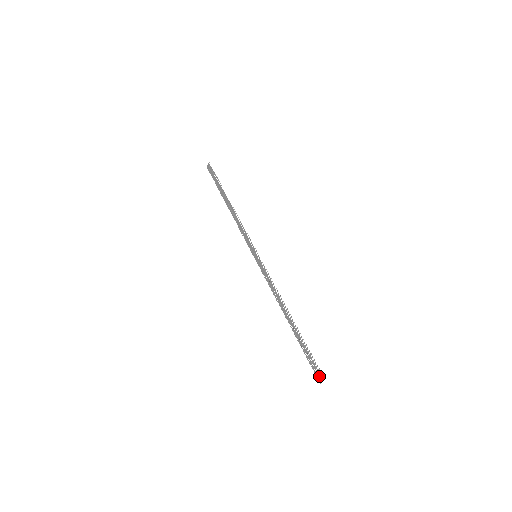
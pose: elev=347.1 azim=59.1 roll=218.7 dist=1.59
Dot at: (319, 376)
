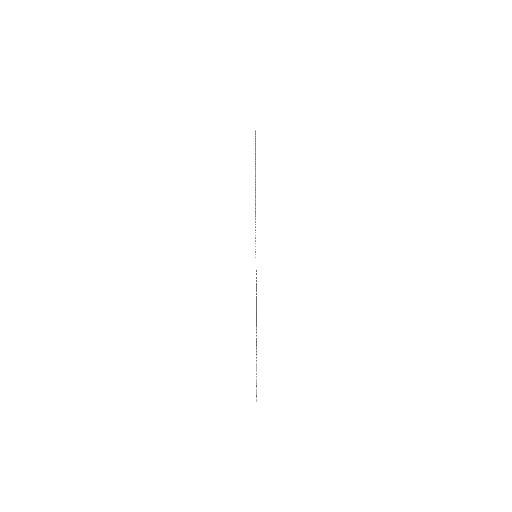
Dot at: (256, 395)
